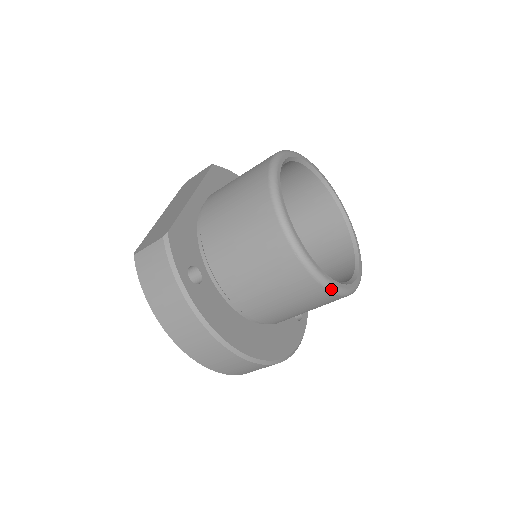
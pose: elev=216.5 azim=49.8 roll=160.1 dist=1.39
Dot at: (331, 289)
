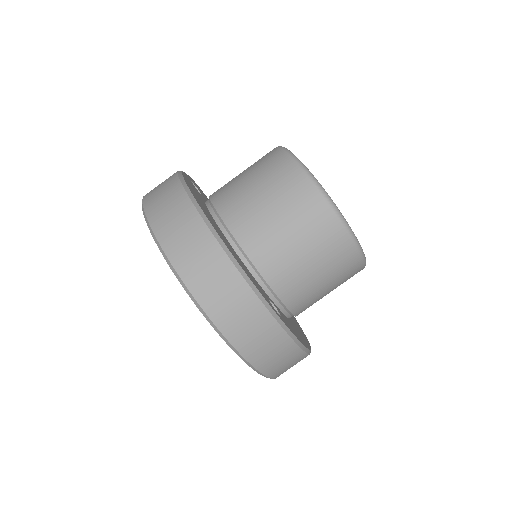
Dot at: (299, 164)
